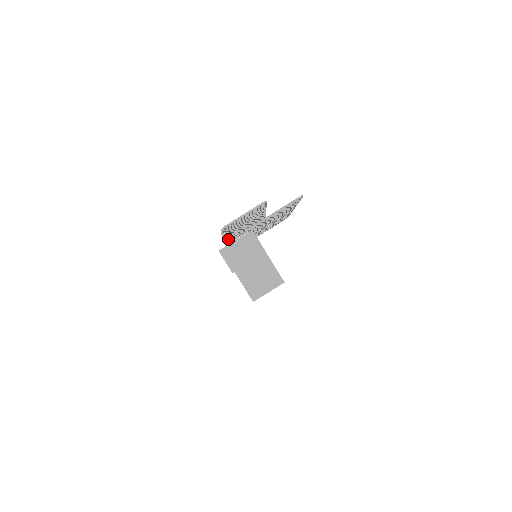
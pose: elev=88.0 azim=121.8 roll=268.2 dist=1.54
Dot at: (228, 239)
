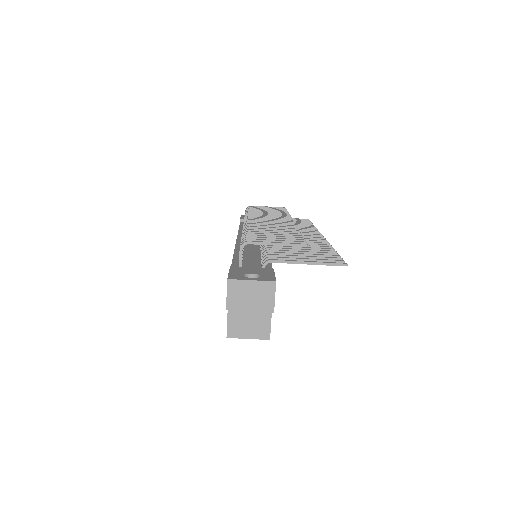
Dot at: occluded
